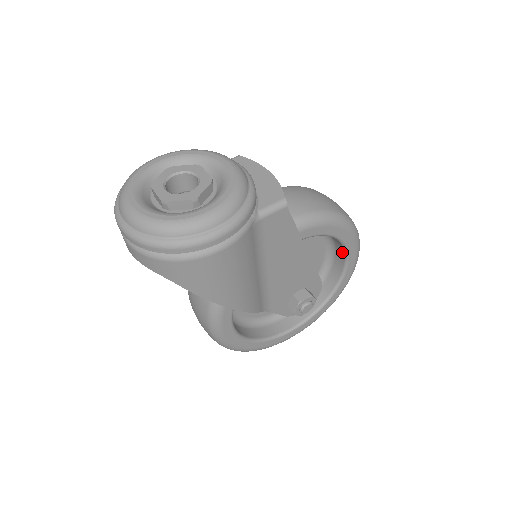
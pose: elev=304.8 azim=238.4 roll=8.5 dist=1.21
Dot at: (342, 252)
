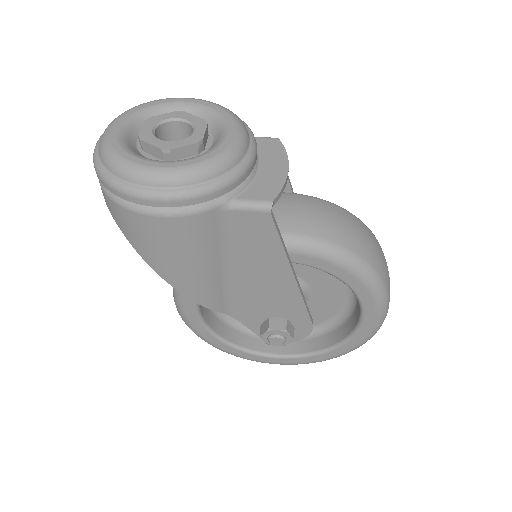
Dot at: (359, 308)
